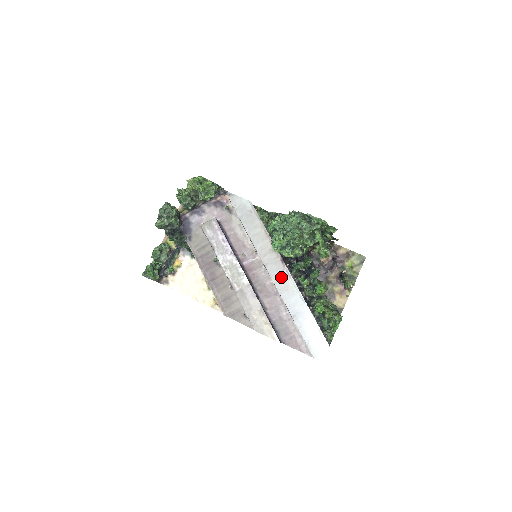
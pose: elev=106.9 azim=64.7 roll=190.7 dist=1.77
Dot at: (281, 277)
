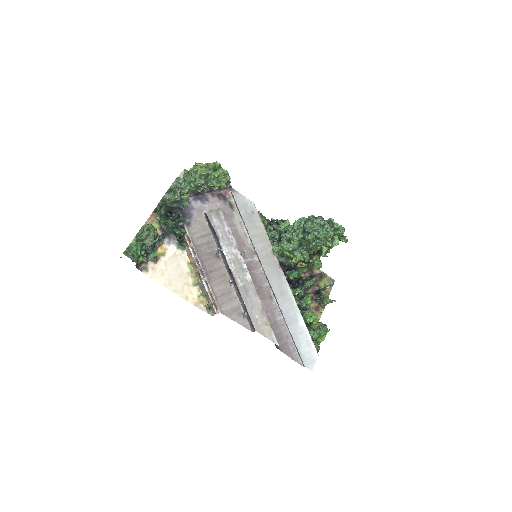
Dot at: (278, 281)
